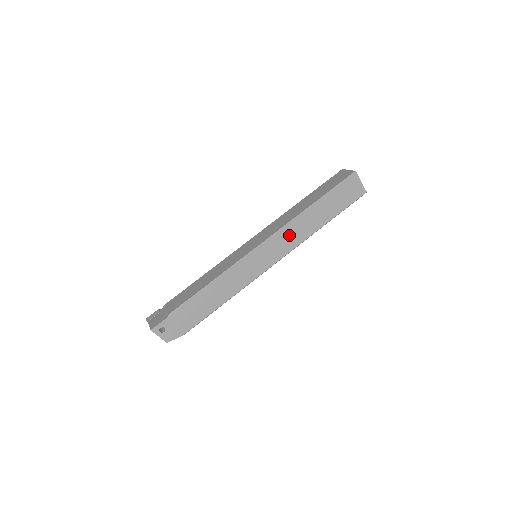
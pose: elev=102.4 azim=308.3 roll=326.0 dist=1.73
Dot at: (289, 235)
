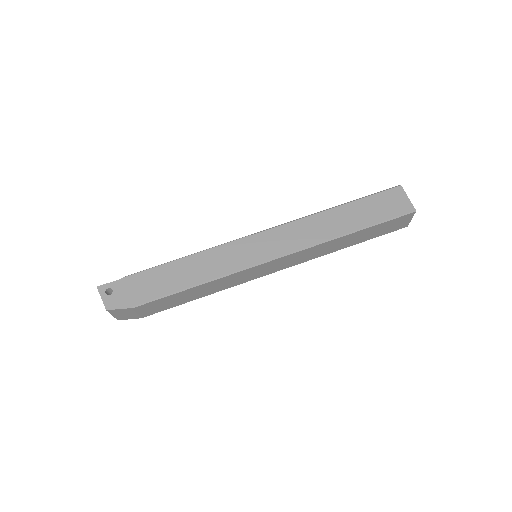
Dot at: (299, 231)
